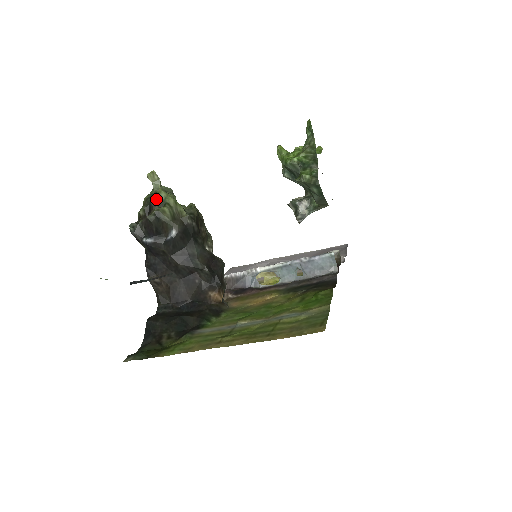
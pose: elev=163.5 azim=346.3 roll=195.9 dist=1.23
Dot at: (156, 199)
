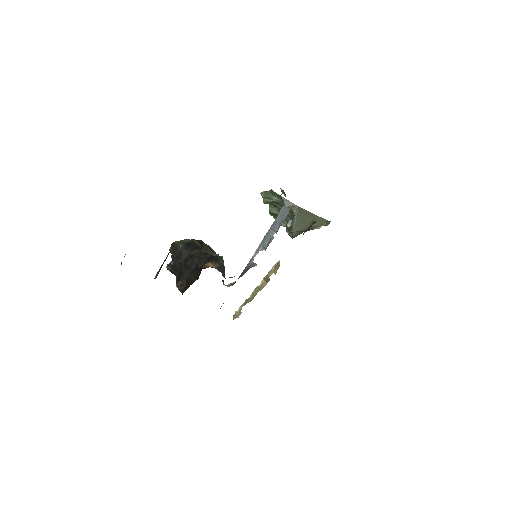
Dot at: occluded
